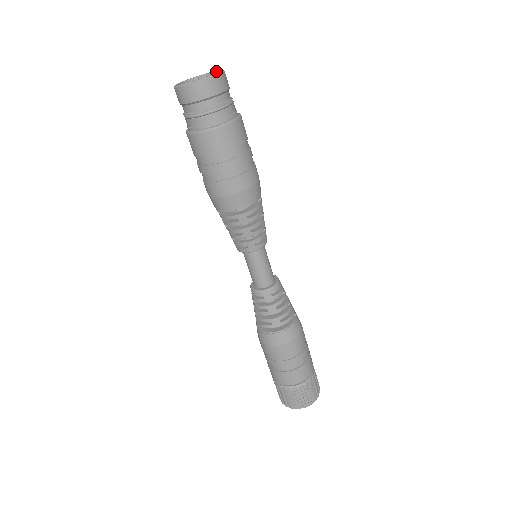
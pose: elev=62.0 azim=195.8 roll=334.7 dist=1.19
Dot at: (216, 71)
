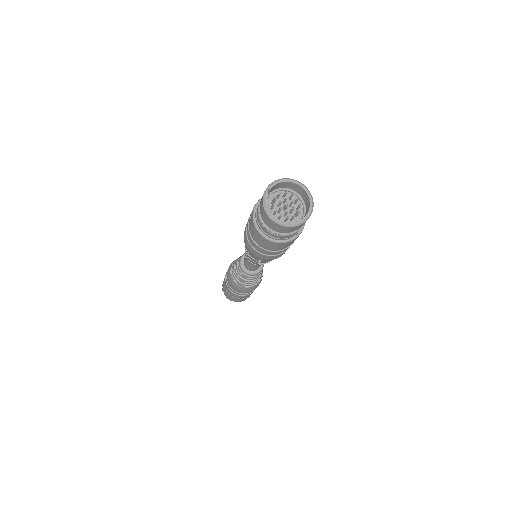
Dot at: (286, 182)
